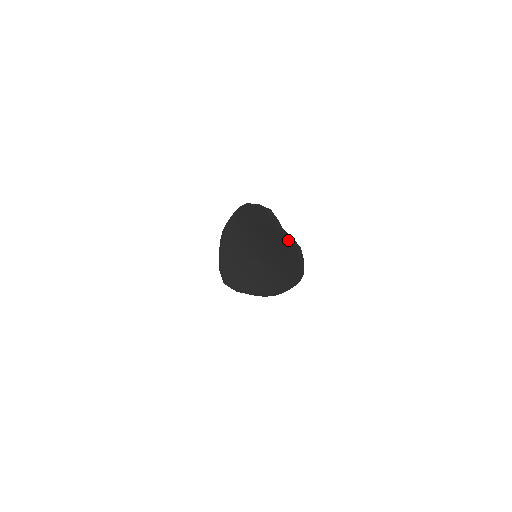
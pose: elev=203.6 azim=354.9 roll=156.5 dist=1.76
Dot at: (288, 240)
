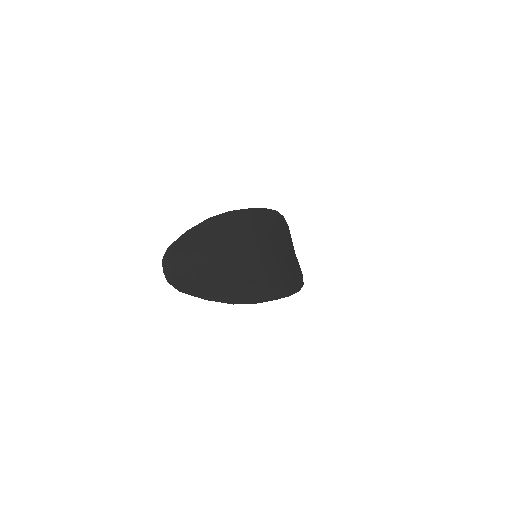
Dot at: (176, 279)
